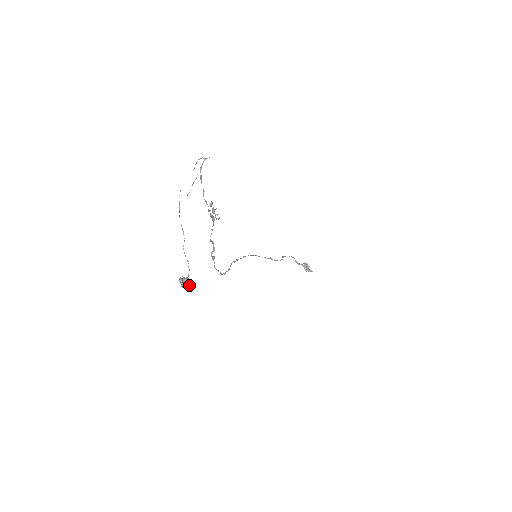
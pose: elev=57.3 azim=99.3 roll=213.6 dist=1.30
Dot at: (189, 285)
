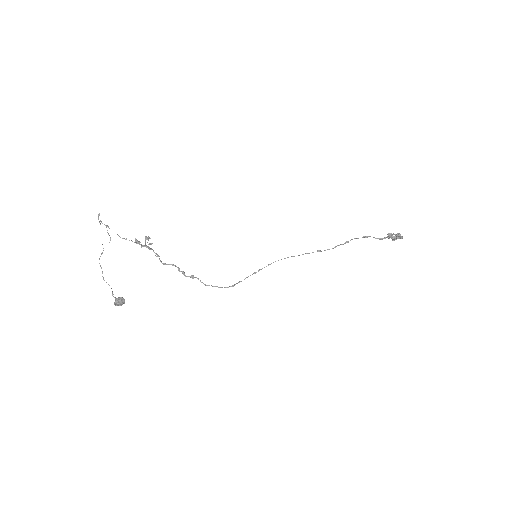
Dot at: (120, 302)
